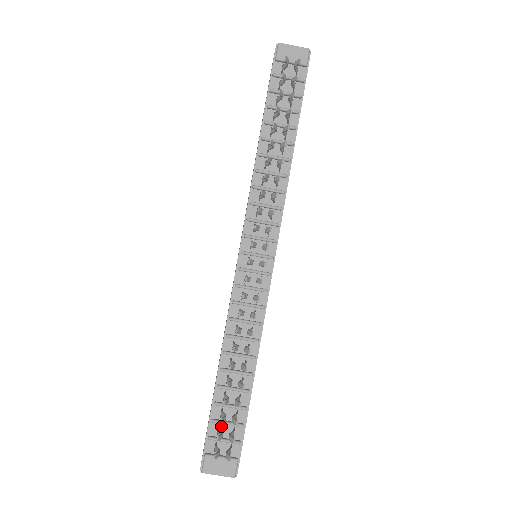
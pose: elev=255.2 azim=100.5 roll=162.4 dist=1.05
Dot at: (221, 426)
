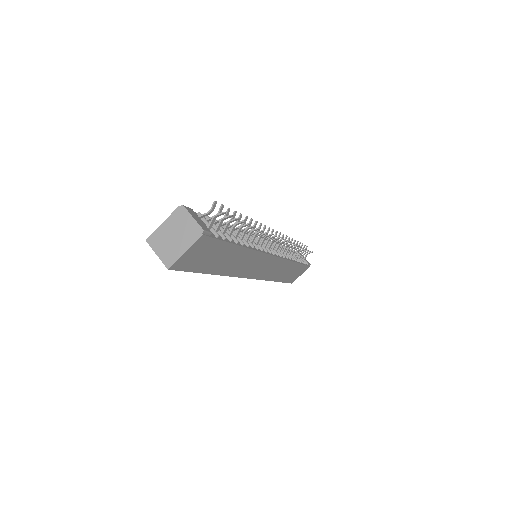
Dot at: occluded
